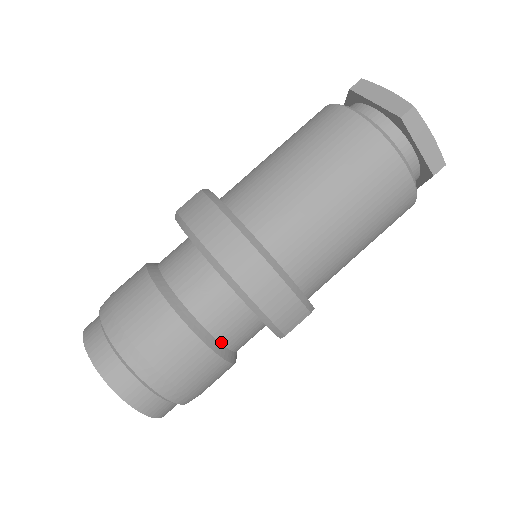
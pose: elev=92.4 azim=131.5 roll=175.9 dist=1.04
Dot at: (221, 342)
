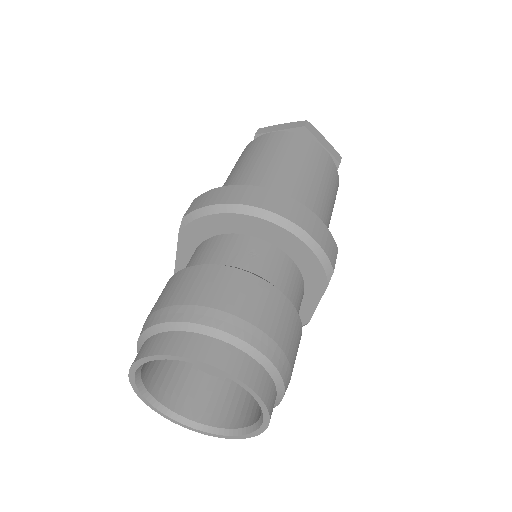
Dot at: occluded
